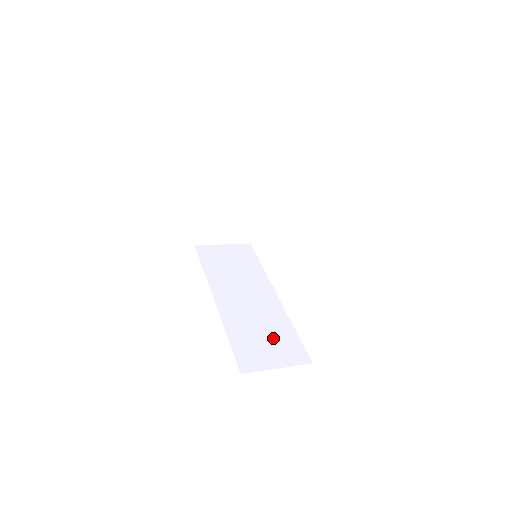
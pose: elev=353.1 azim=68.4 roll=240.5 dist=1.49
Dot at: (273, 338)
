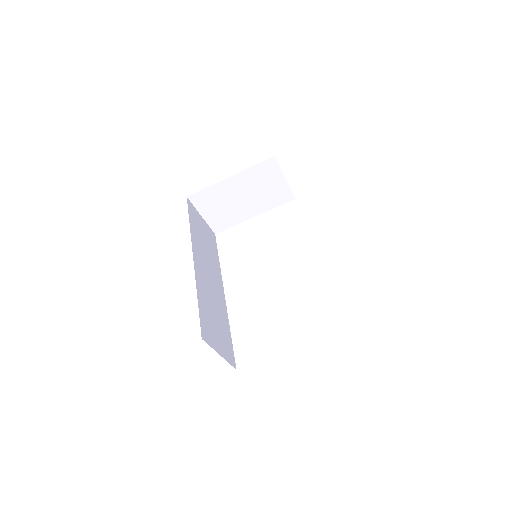
Dot at: (220, 327)
